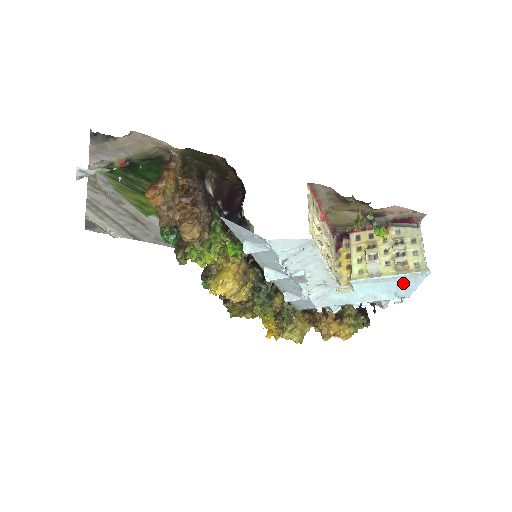
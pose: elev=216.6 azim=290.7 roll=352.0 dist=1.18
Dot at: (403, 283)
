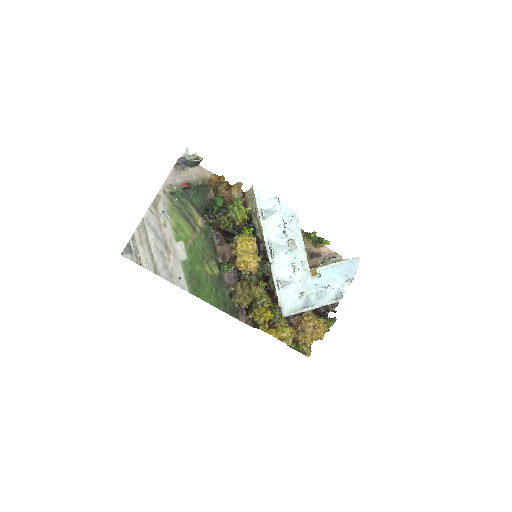
Dot at: (348, 268)
